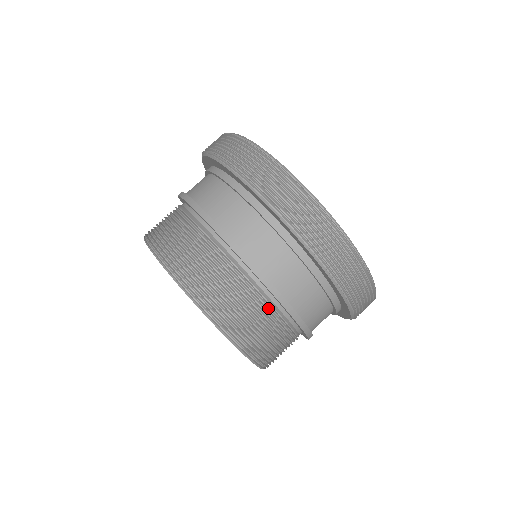
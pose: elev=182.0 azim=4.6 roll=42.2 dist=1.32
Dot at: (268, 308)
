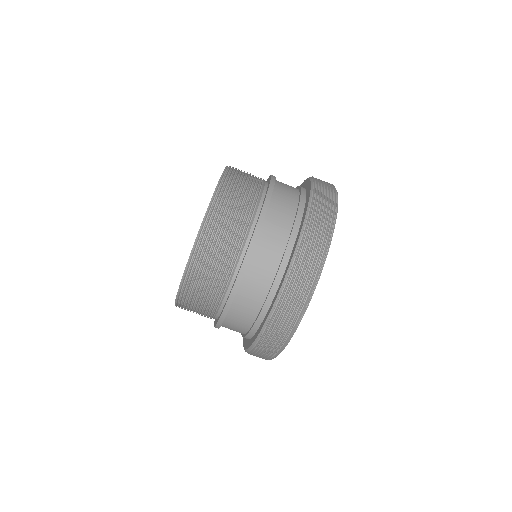
Dot at: (253, 204)
